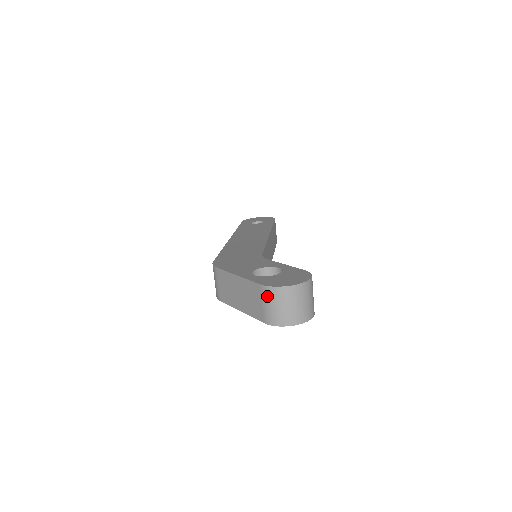
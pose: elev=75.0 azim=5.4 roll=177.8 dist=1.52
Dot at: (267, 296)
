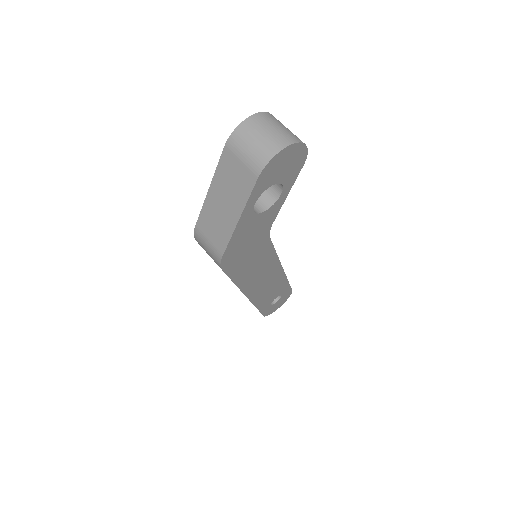
Dot at: (237, 146)
